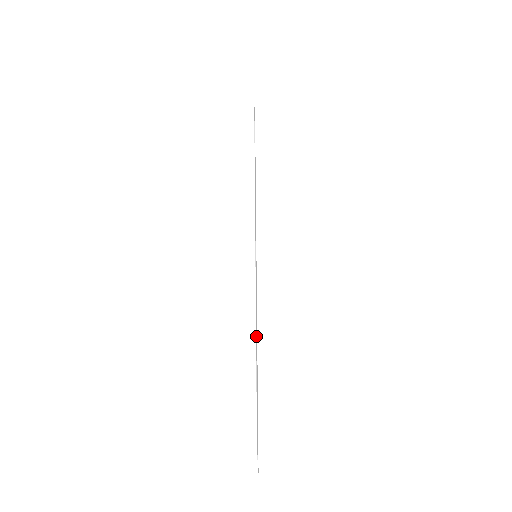
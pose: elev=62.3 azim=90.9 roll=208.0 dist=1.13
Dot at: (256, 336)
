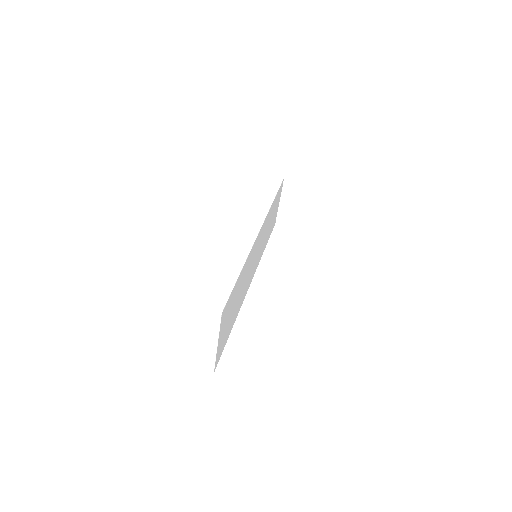
Dot at: (241, 278)
